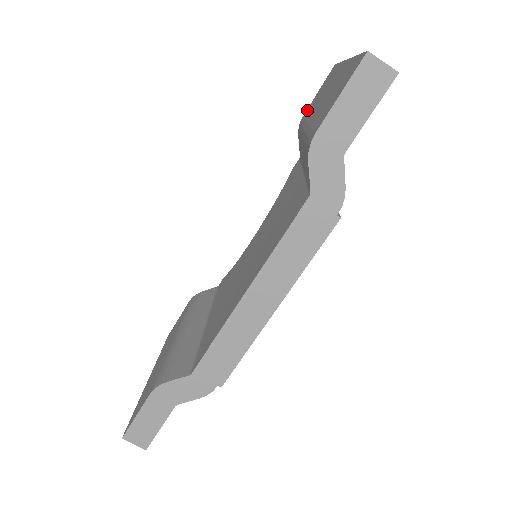
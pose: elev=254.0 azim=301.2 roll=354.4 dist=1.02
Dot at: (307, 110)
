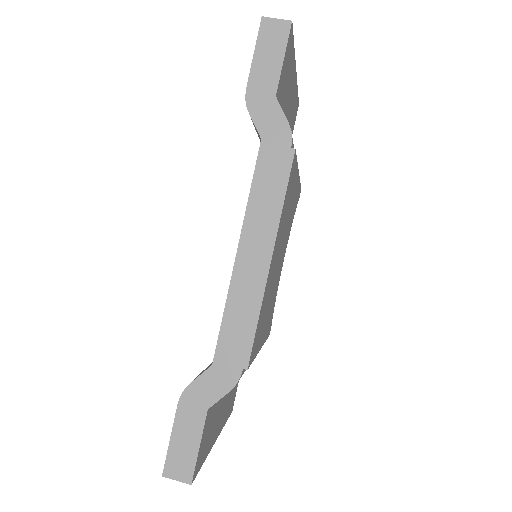
Dot at: occluded
